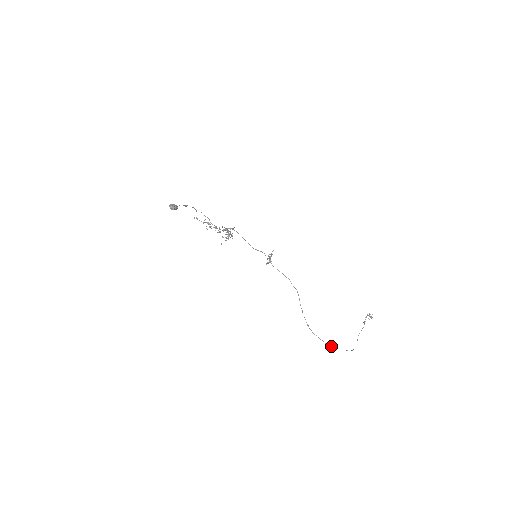
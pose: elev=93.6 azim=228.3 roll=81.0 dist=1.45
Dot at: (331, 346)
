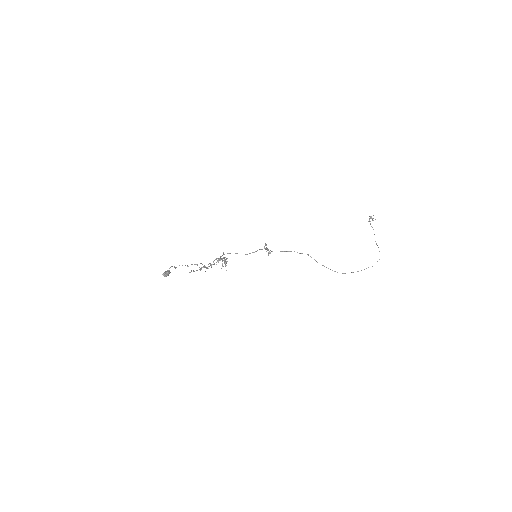
Dot at: occluded
